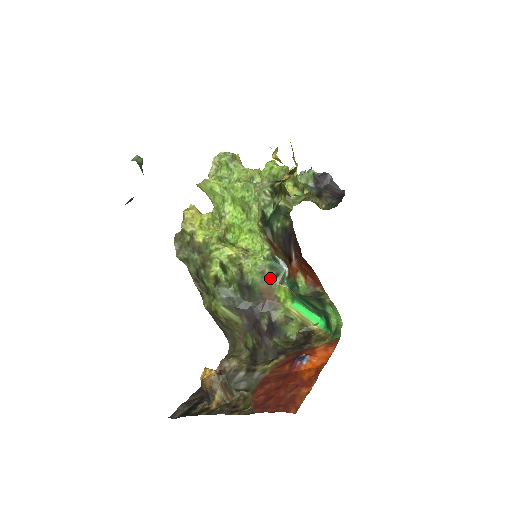
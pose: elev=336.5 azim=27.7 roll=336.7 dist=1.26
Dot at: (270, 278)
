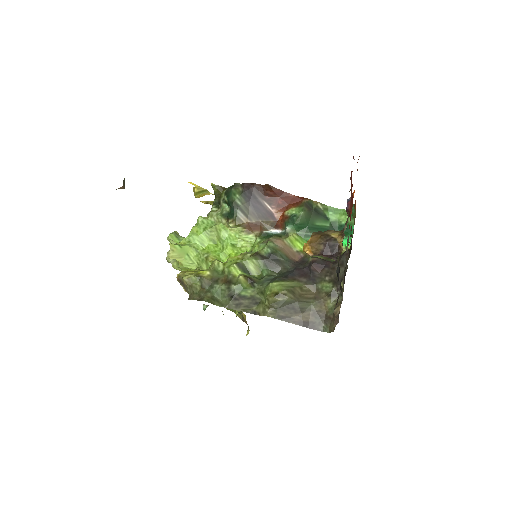
Dot at: (277, 239)
